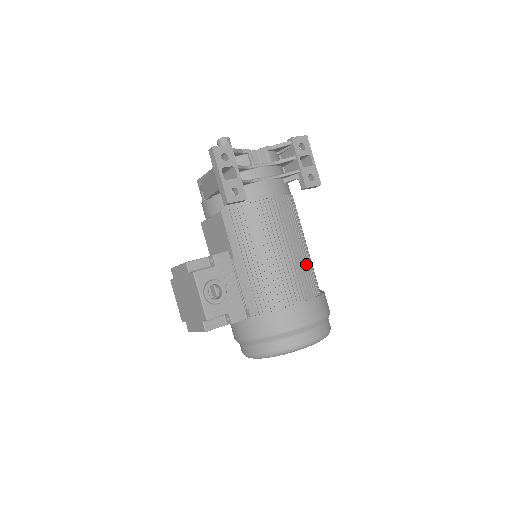
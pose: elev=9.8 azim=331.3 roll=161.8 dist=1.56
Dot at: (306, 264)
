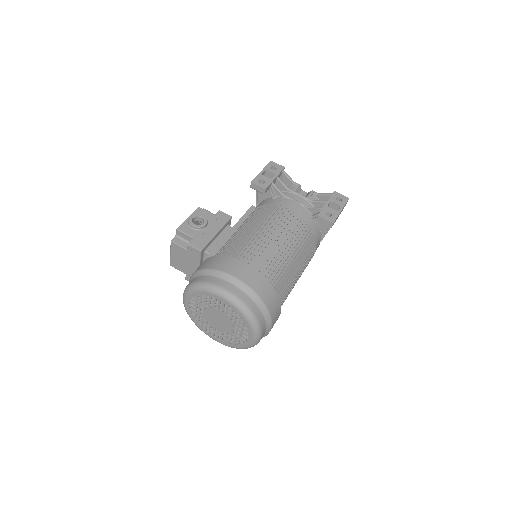
Dot at: (276, 257)
